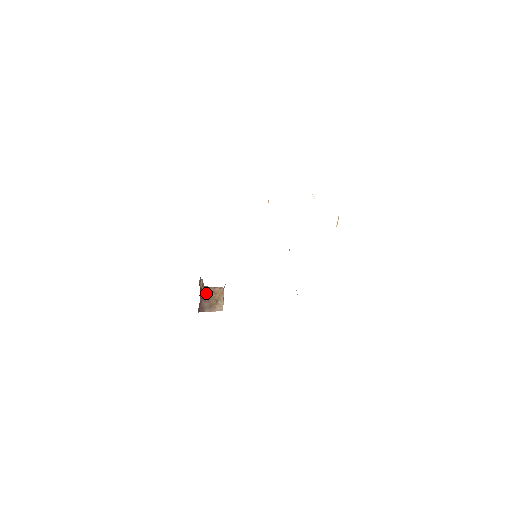
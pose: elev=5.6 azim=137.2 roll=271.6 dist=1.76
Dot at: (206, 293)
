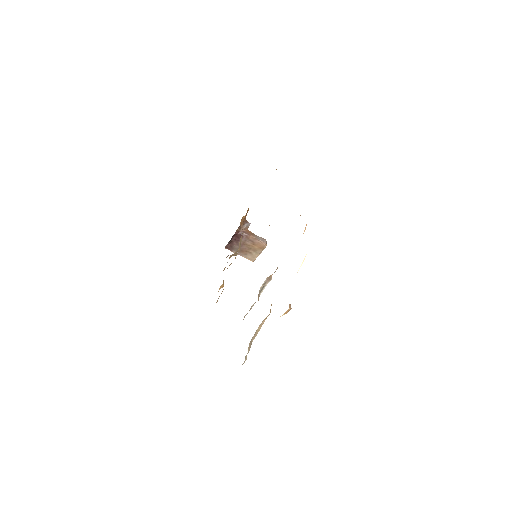
Dot at: (242, 238)
